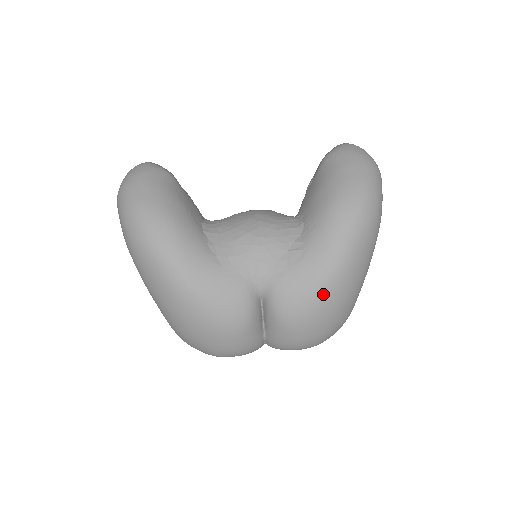
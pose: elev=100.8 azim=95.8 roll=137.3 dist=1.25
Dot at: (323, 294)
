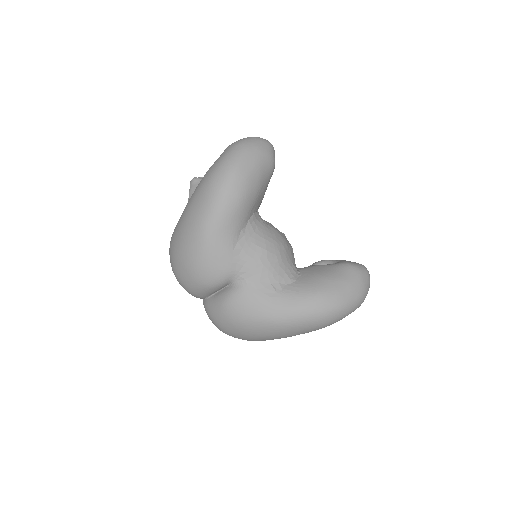
Dot at: (257, 322)
